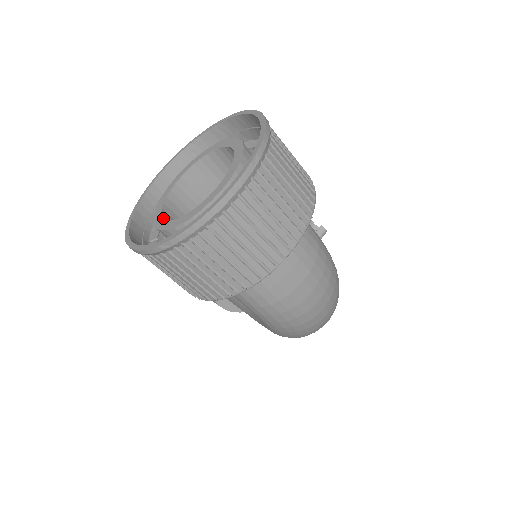
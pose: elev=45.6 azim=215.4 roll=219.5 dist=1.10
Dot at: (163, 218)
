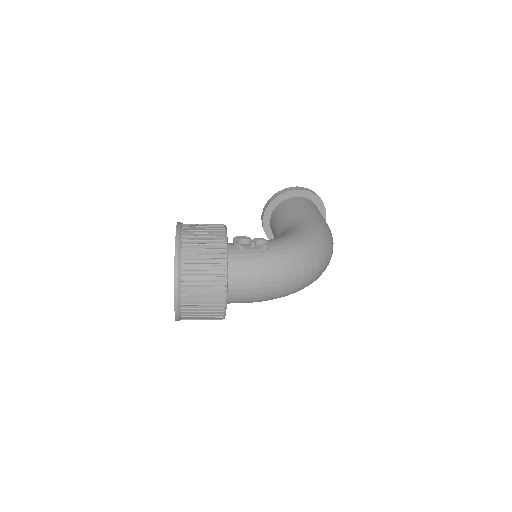
Dot at: occluded
